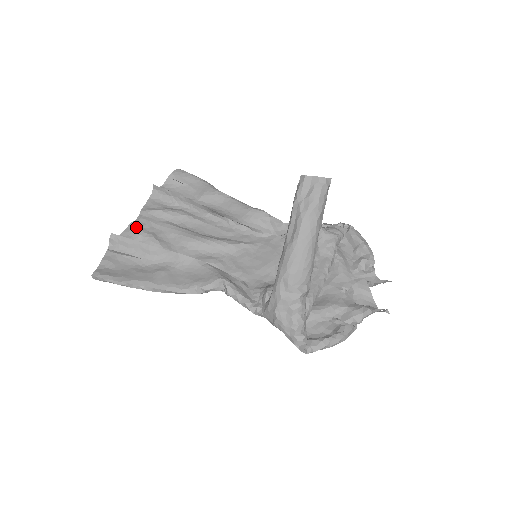
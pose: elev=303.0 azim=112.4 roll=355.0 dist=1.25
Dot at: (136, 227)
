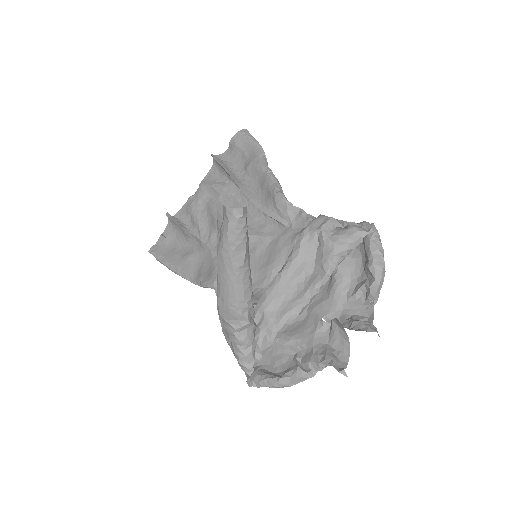
Dot at: (190, 203)
